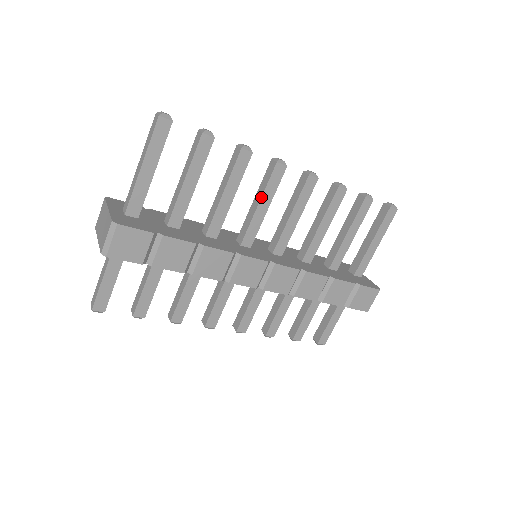
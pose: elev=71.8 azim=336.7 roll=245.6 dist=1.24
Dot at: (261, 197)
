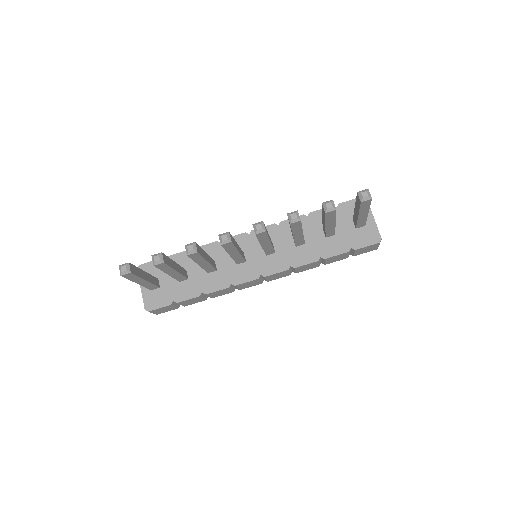
Dot at: occluded
